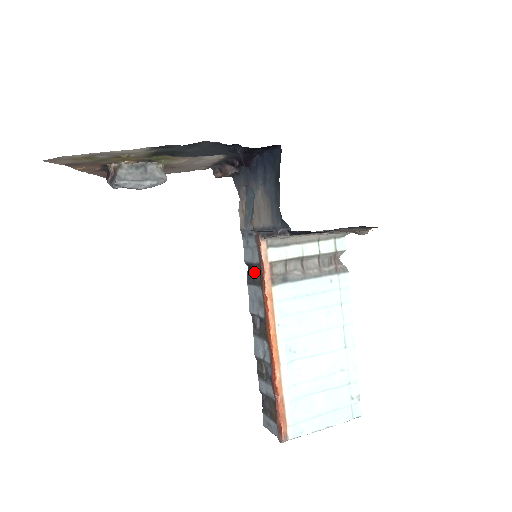
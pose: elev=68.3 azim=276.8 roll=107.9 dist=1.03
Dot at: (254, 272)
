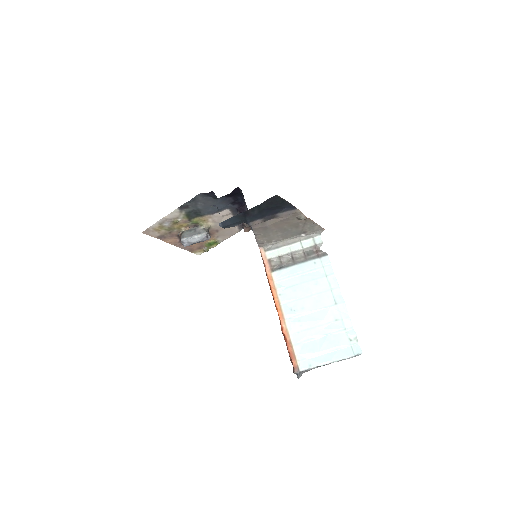
Dot at: occluded
